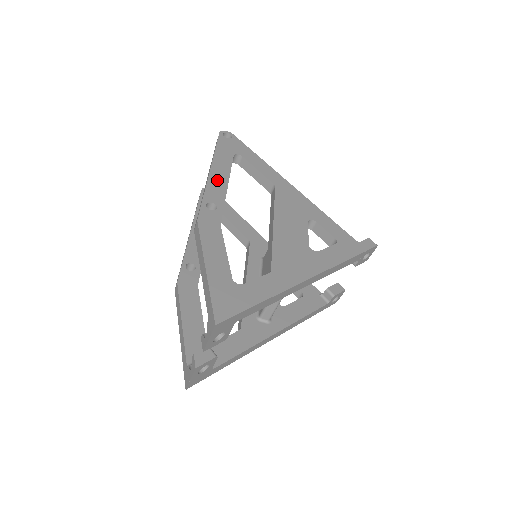
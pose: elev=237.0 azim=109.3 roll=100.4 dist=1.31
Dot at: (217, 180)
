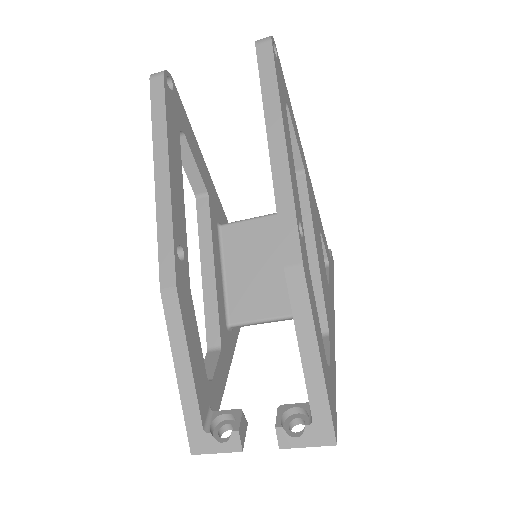
Dot at: (292, 167)
